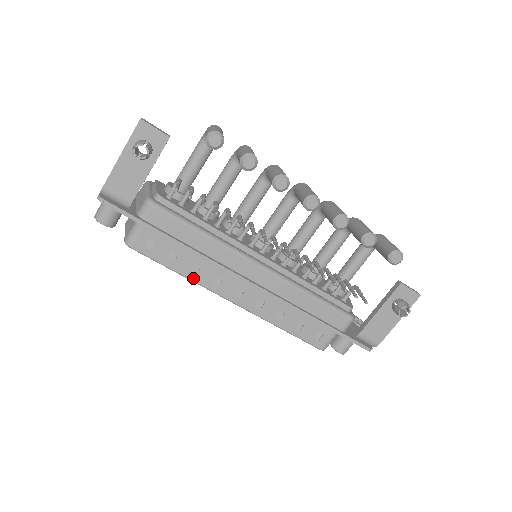
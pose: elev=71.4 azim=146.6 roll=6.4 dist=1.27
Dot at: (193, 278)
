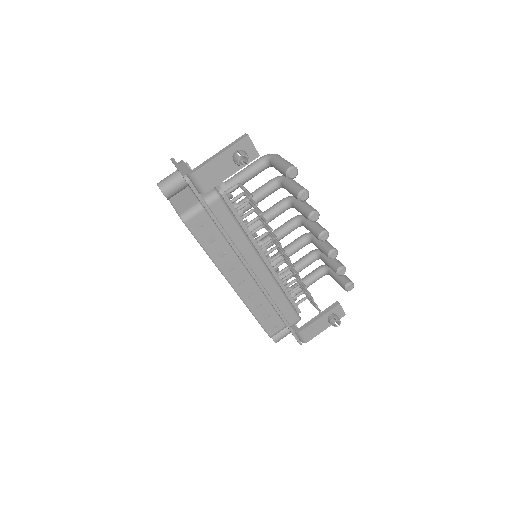
Dot at: (216, 260)
